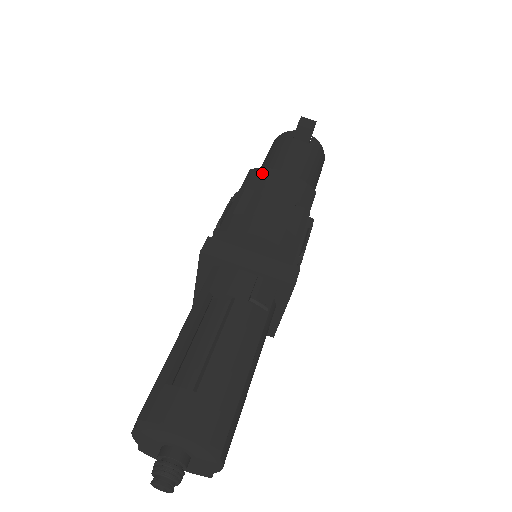
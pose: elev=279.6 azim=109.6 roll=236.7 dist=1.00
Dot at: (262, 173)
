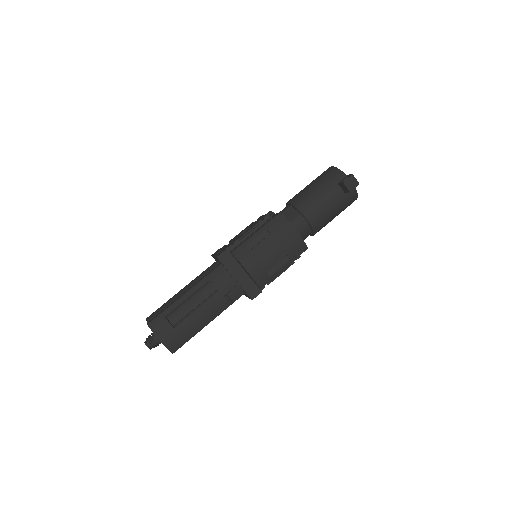
Dot at: (282, 223)
